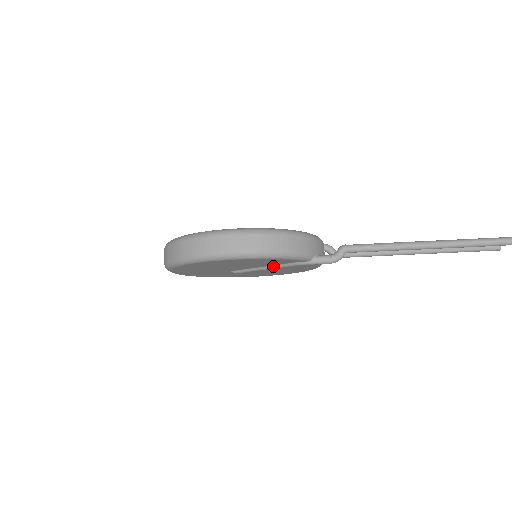
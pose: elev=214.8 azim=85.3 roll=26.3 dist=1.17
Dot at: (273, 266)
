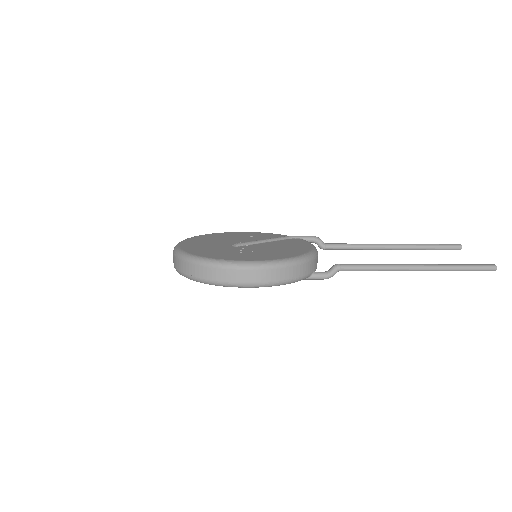
Dot at: occluded
